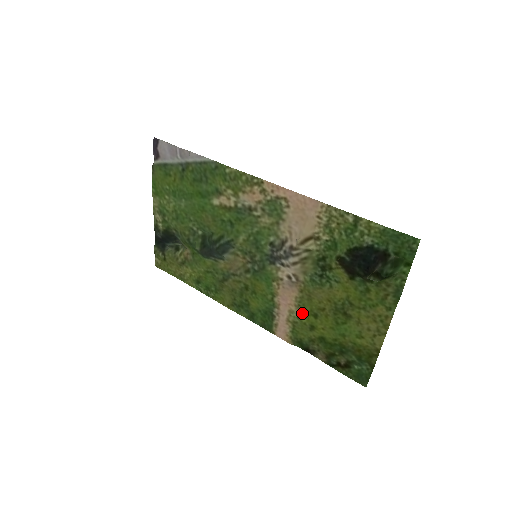
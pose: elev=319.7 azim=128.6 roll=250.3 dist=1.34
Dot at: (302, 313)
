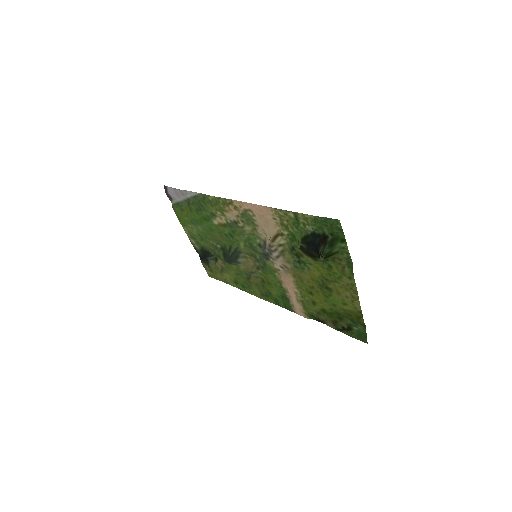
Dot at: (303, 293)
